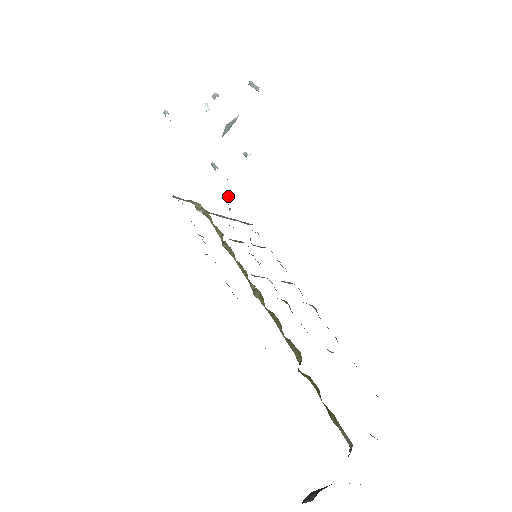
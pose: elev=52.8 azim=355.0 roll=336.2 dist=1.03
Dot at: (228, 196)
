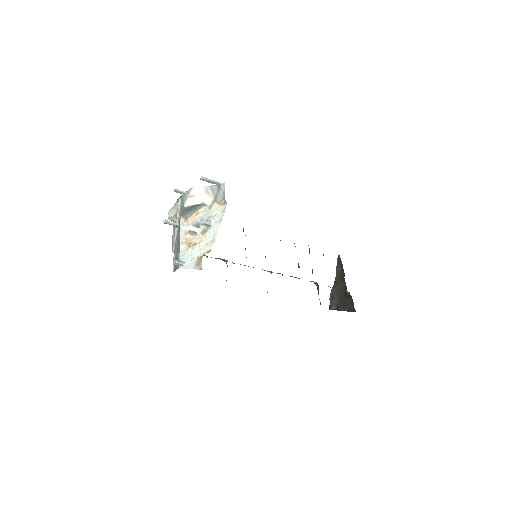
Dot at: (173, 219)
